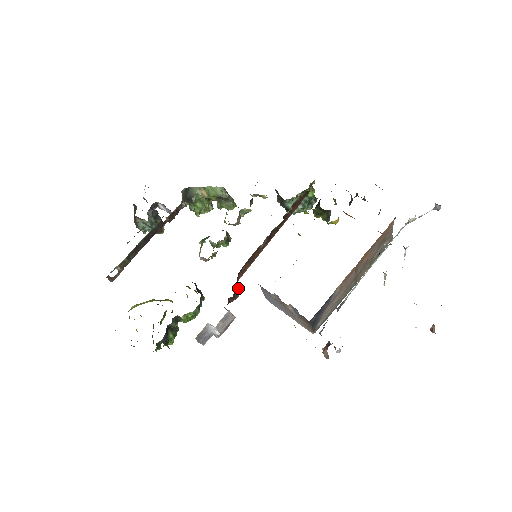
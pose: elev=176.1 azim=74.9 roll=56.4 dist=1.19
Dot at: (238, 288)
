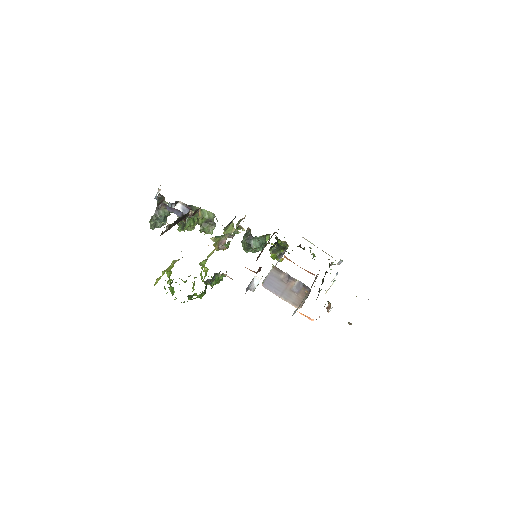
Dot at: occluded
